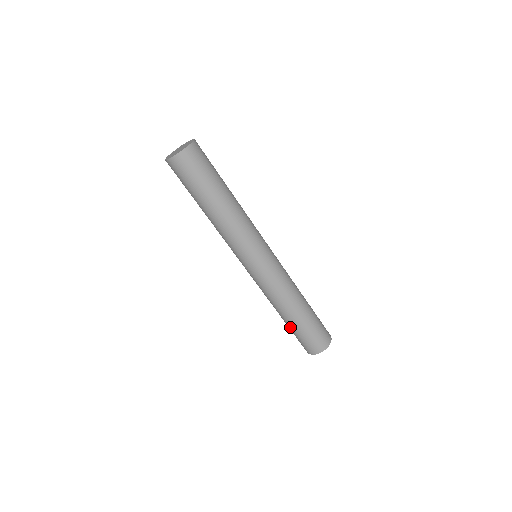
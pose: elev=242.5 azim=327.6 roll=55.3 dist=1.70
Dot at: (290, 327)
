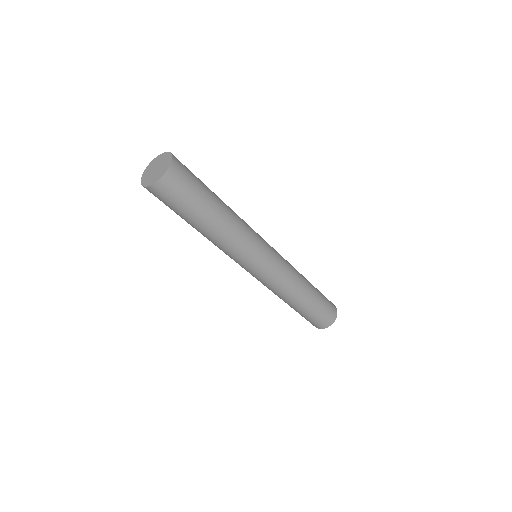
Dot at: (296, 311)
